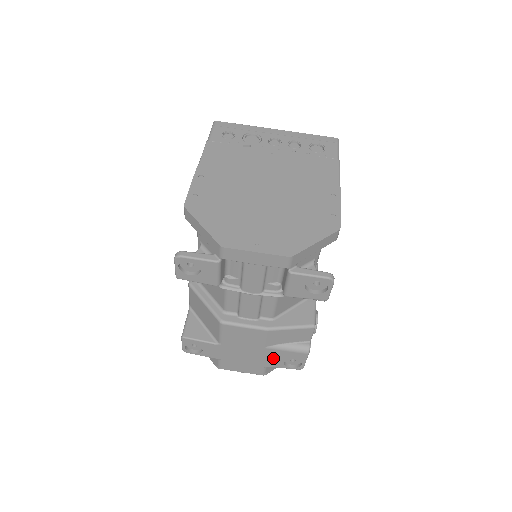
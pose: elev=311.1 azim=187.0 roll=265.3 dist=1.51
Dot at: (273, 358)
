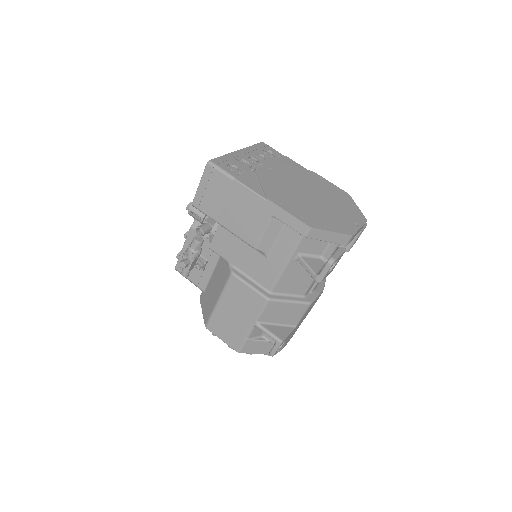
Dot at: occluded
